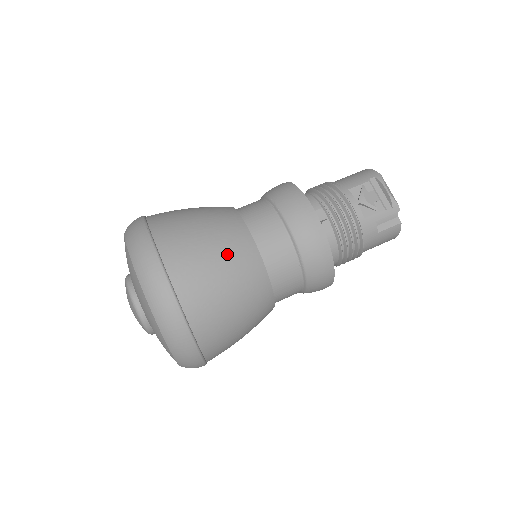
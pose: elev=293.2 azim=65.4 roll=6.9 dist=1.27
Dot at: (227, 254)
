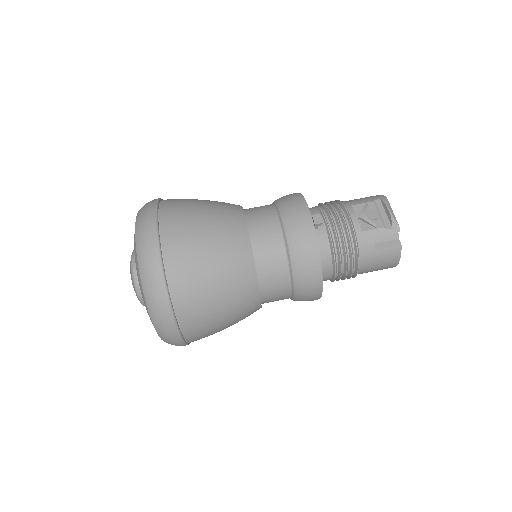
Dot at: (218, 232)
